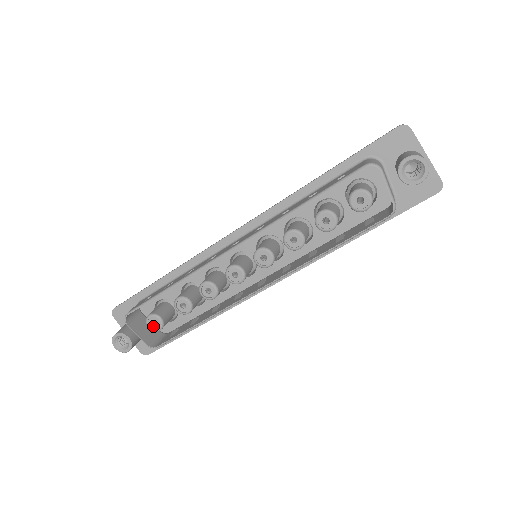
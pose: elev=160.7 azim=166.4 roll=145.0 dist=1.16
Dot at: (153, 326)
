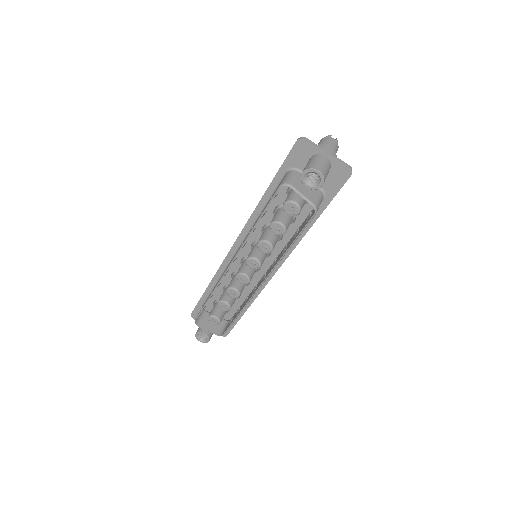
Dot at: (214, 323)
